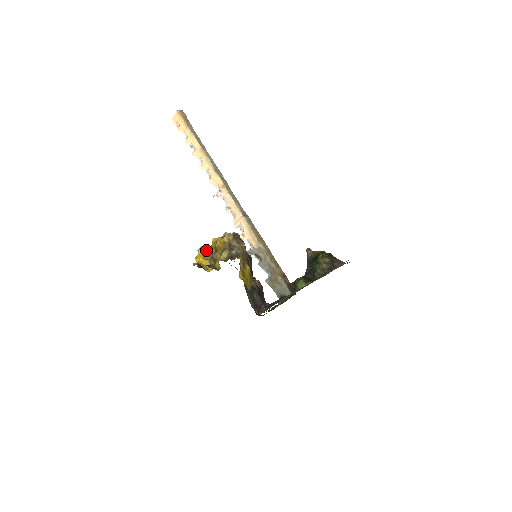
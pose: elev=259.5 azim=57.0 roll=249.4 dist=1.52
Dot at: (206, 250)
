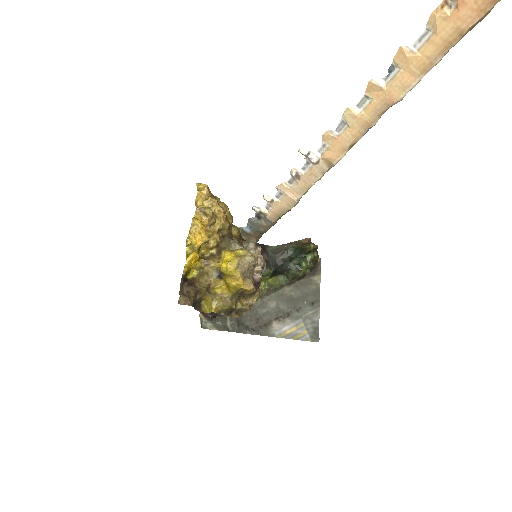
Dot at: (209, 228)
